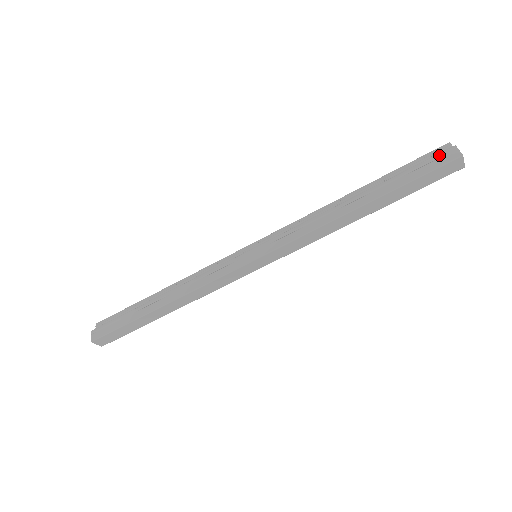
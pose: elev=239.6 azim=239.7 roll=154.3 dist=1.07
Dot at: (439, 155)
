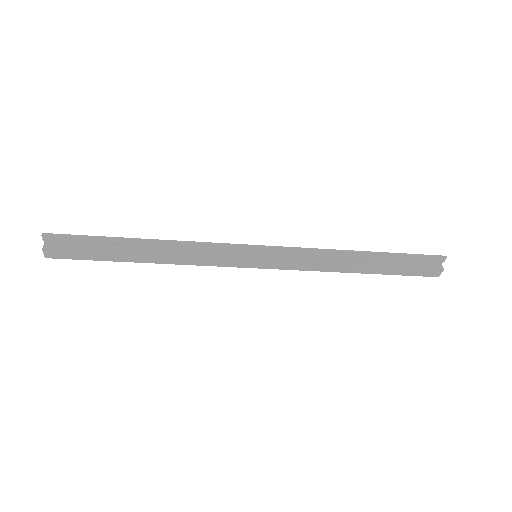
Dot at: (430, 271)
